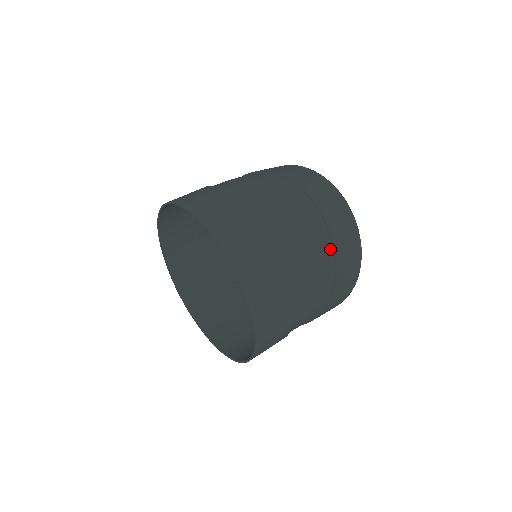
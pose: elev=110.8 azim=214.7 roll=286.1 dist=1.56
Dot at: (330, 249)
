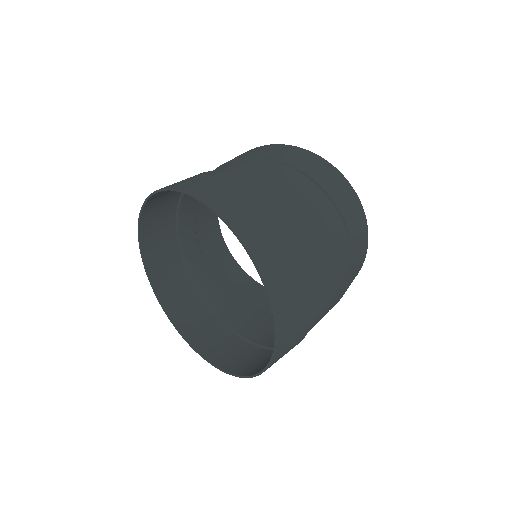
Dot at: (338, 299)
